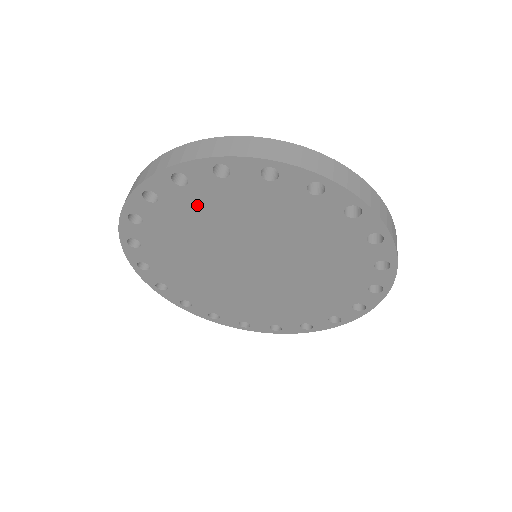
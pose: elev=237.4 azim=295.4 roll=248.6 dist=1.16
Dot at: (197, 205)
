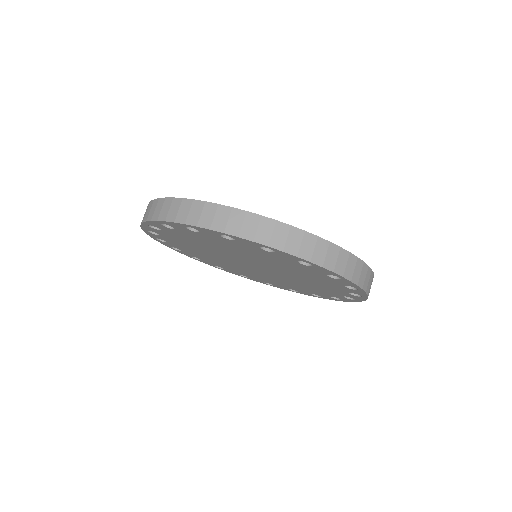
Dot at: (286, 263)
